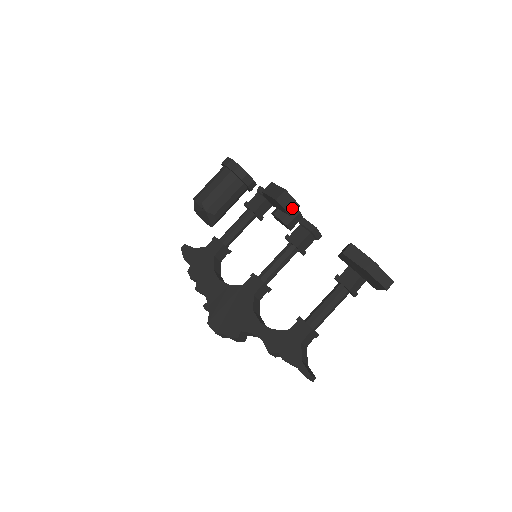
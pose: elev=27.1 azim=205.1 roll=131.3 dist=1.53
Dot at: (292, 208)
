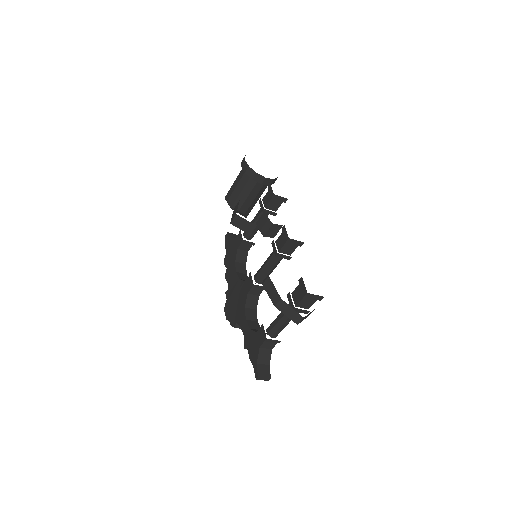
Dot at: (249, 228)
